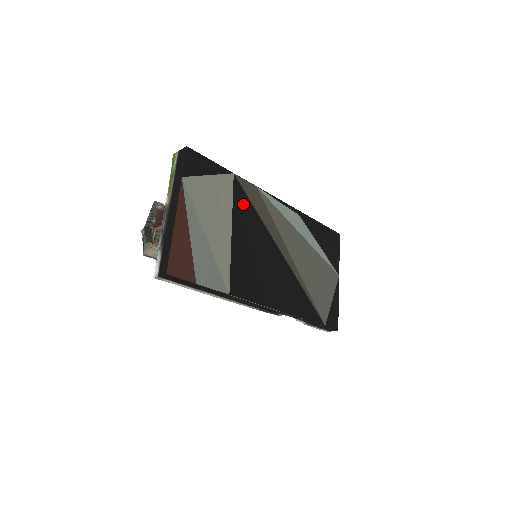
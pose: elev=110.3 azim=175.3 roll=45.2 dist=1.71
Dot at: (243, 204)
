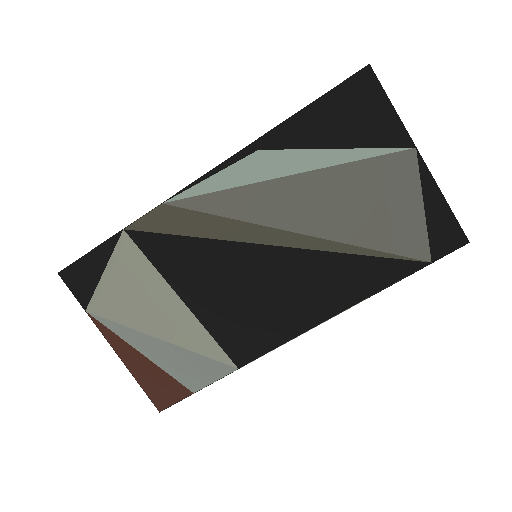
Dot at: (167, 251)
